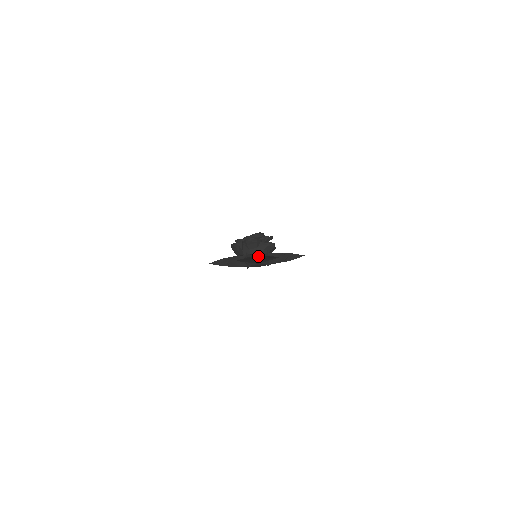
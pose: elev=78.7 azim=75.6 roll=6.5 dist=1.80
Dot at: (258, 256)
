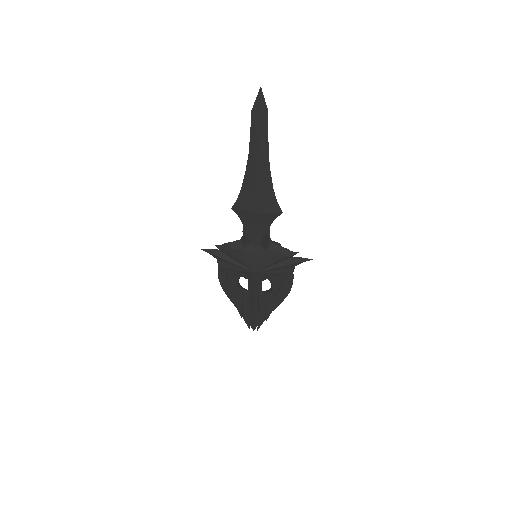
Dot at: (257, 162)
